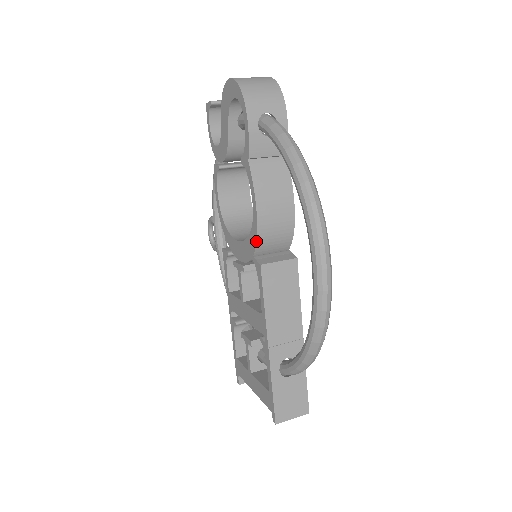
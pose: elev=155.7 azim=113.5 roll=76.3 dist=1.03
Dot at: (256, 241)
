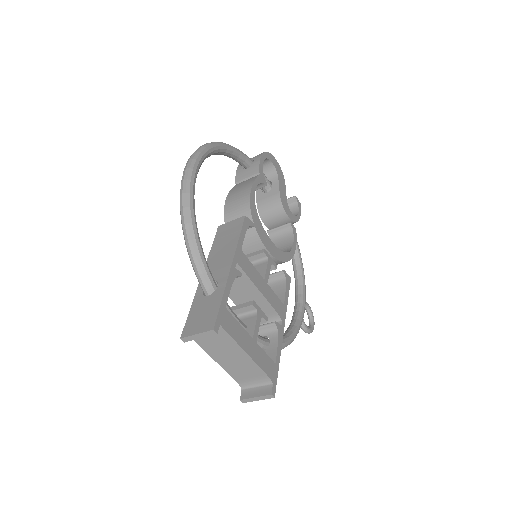
Dot at: (224, 218)
